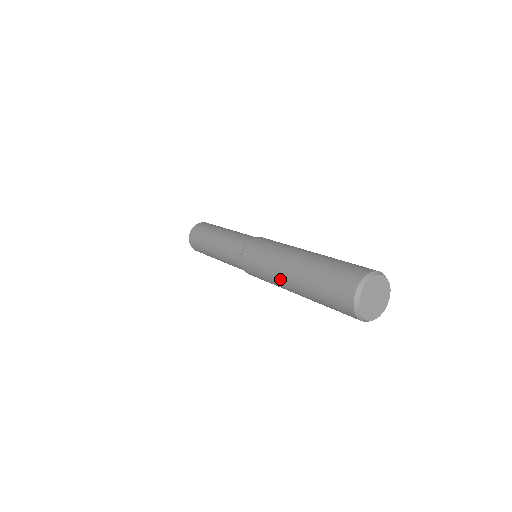
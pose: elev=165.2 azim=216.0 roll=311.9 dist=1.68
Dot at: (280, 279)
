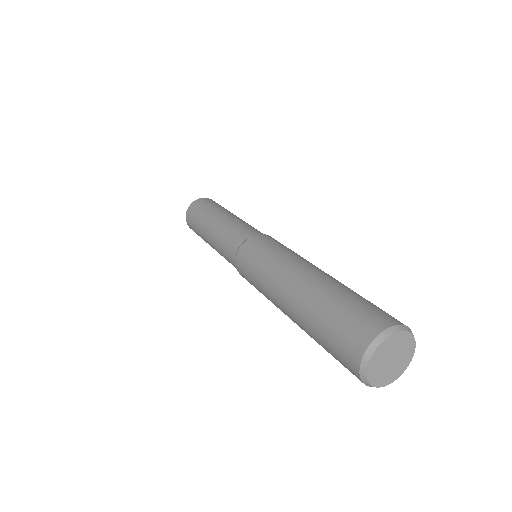
Dot at: (280, 281)
